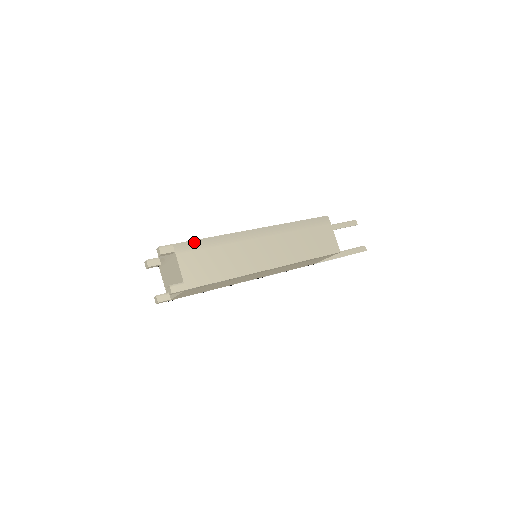
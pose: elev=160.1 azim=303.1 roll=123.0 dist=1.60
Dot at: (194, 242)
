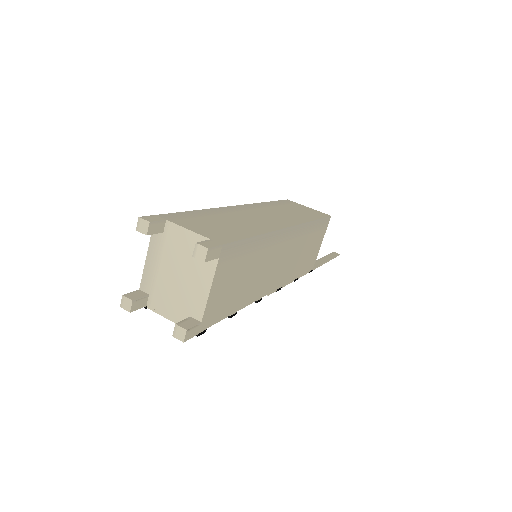
Dot at: (181, 213)
